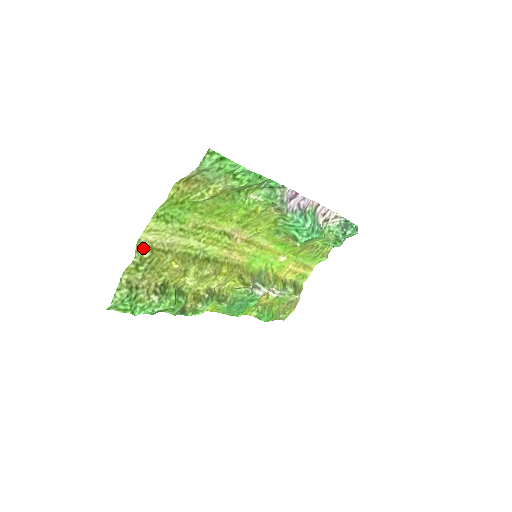
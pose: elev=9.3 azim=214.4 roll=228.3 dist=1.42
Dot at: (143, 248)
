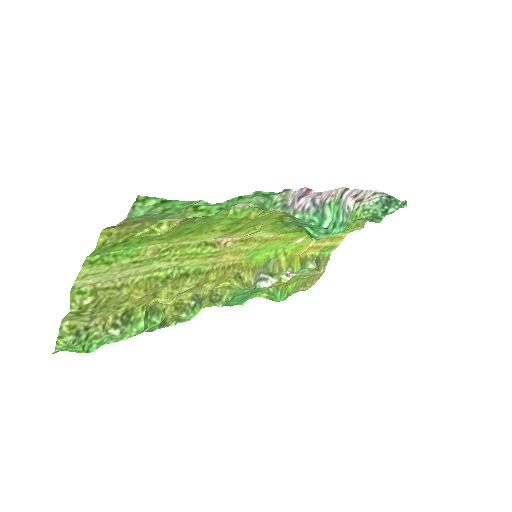
Dot at: (81, 294)
